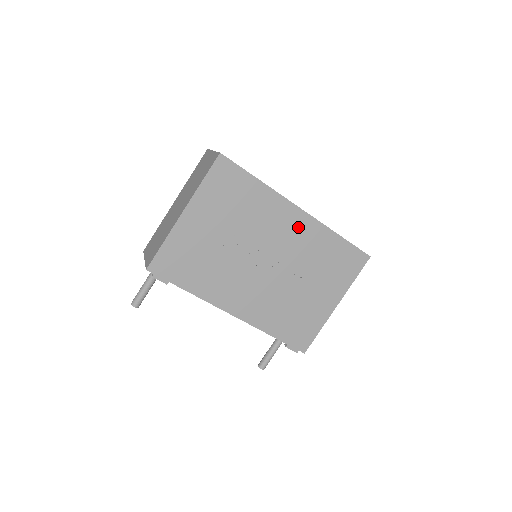
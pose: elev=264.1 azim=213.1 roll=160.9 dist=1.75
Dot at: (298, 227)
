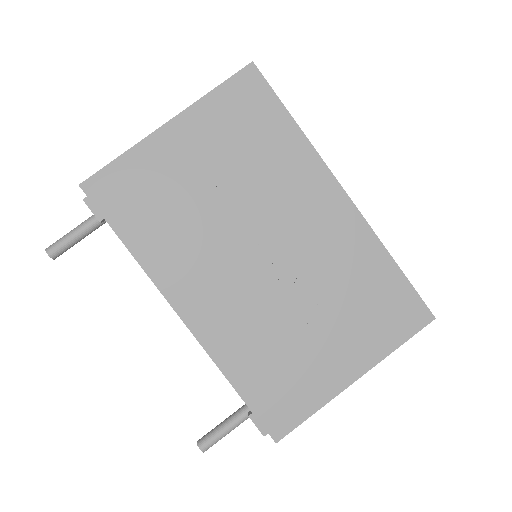
Dot at: (332, 219)
